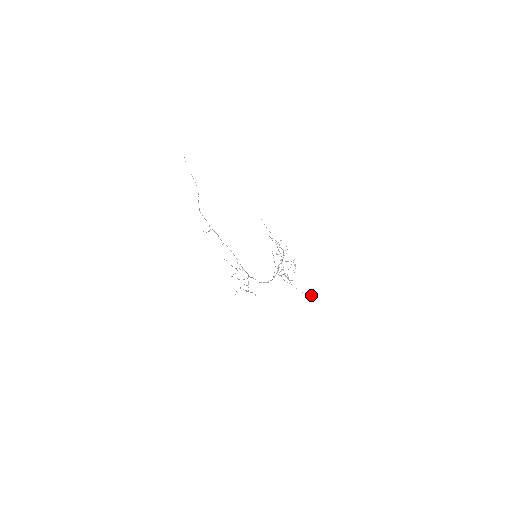
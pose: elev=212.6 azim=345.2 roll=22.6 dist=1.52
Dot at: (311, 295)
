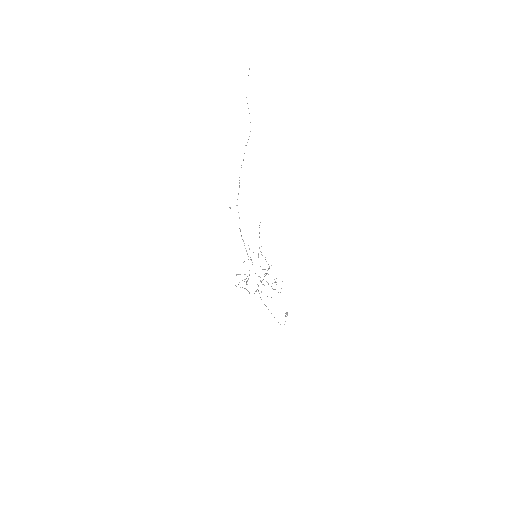
Dot at: occluded
